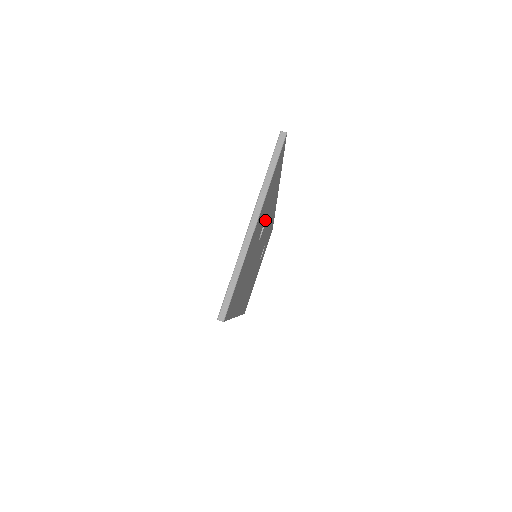
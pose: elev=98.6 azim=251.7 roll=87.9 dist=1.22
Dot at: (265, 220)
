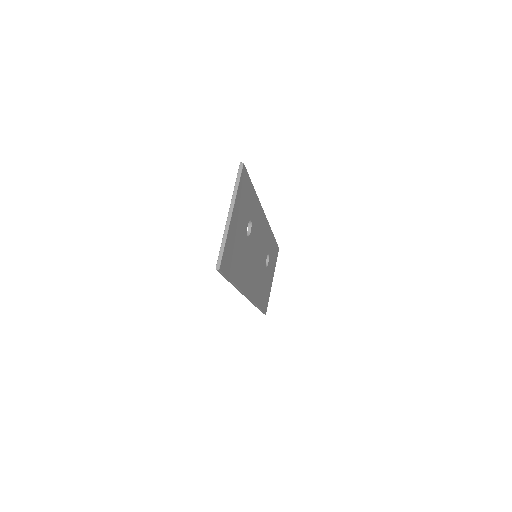
Dot at: (251, 224)
